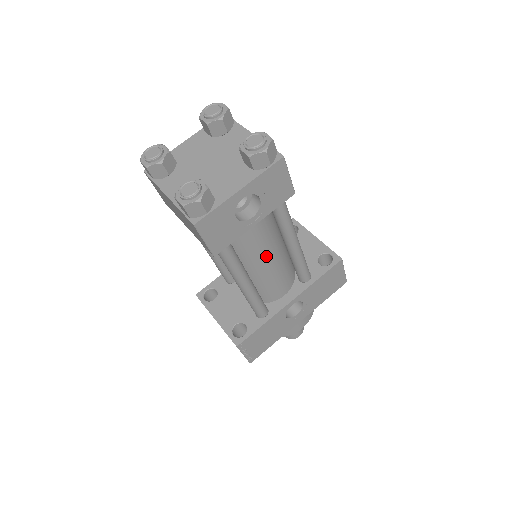
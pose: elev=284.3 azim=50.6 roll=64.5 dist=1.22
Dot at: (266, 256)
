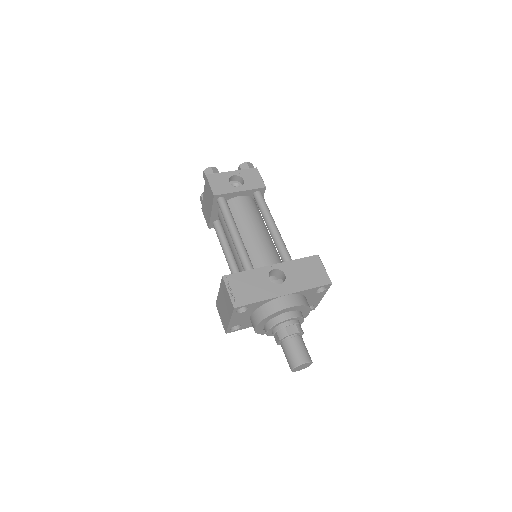
Dot at: (252, 226)
